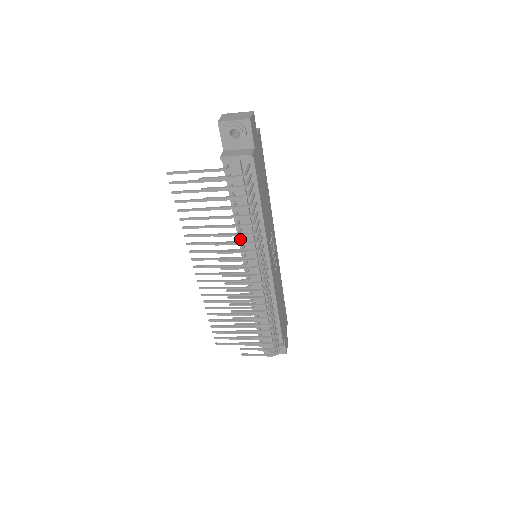
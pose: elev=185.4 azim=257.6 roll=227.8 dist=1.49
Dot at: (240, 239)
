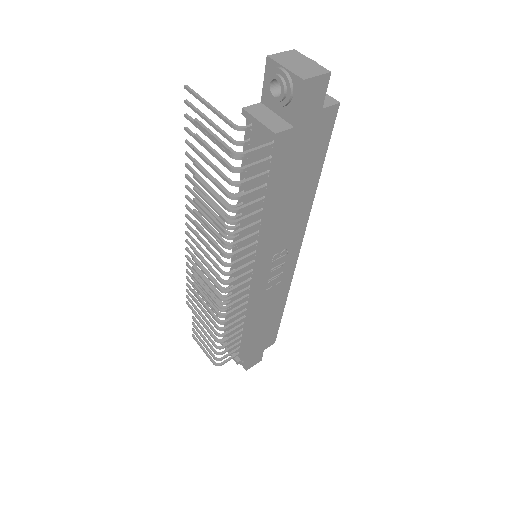
Dot at: (233, 226)
